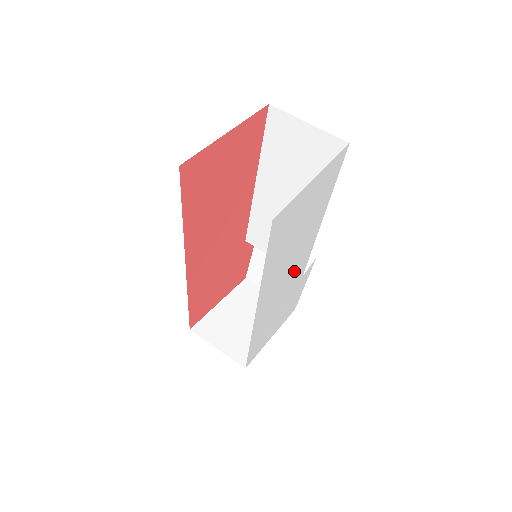
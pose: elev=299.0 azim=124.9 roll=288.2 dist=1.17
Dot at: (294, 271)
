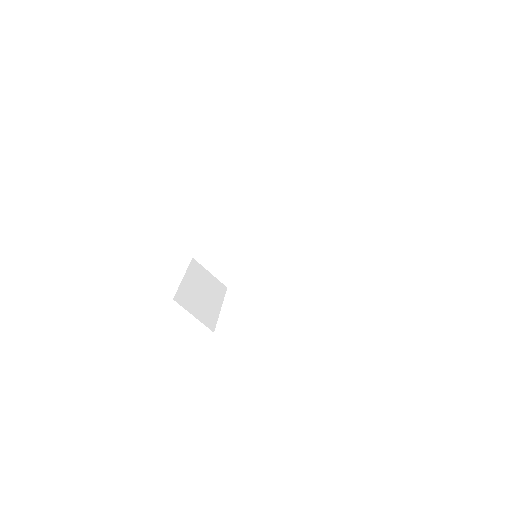
Dot at: occluded
